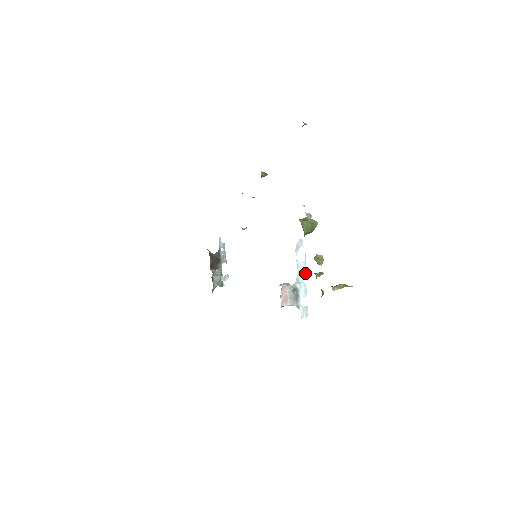
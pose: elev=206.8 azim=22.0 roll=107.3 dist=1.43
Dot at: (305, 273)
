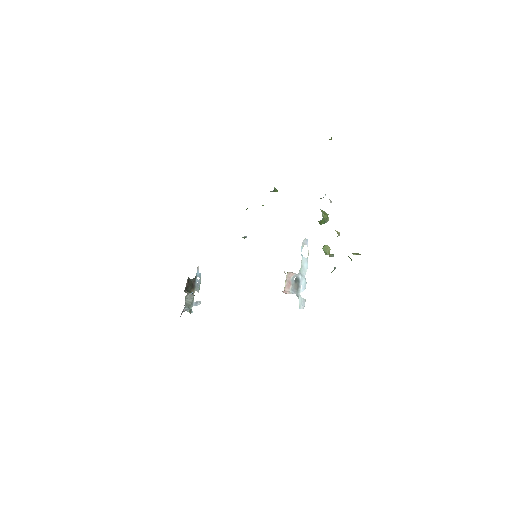
Dot at: occluded
